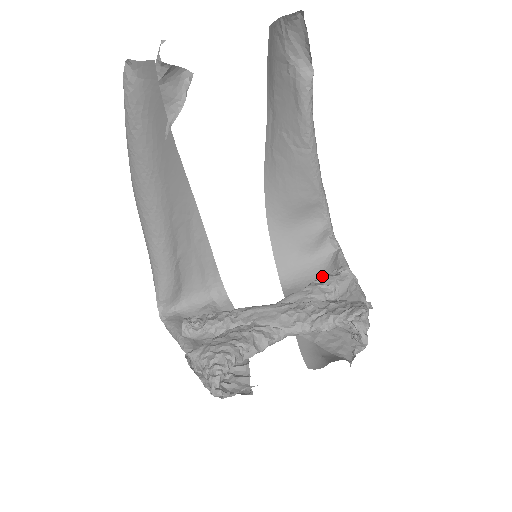
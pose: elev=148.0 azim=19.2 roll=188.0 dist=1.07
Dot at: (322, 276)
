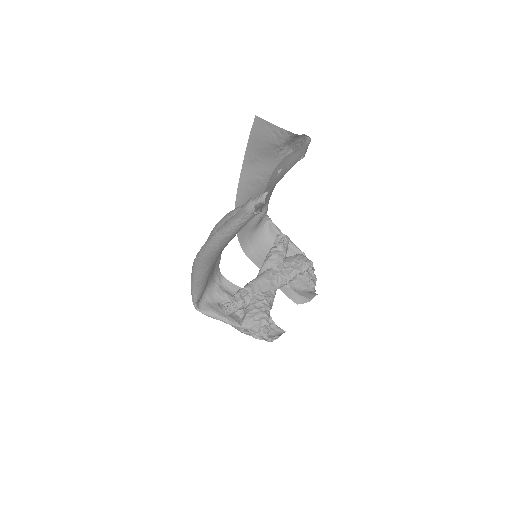
Dot at: (266, 240)
